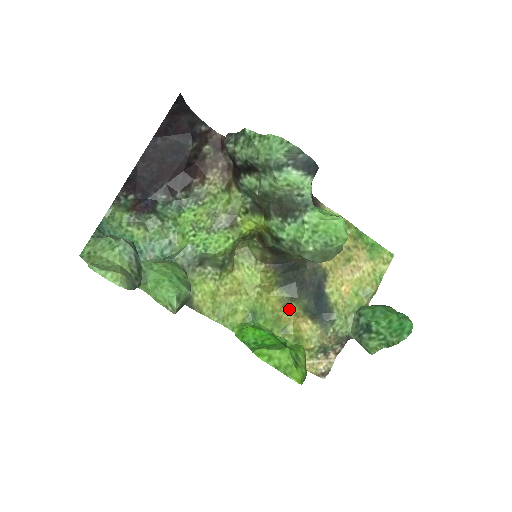
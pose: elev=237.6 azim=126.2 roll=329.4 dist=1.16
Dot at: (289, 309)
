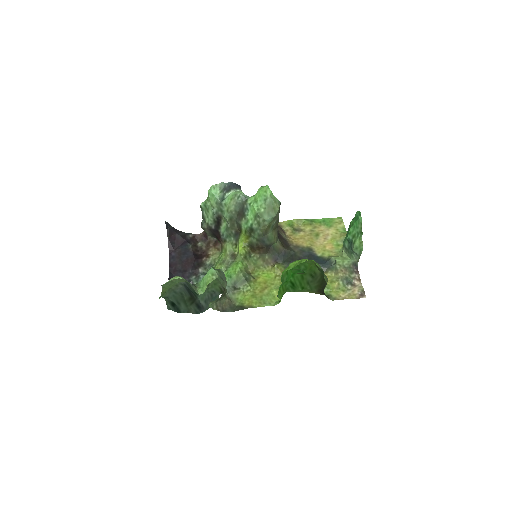
Dot at: occluded
